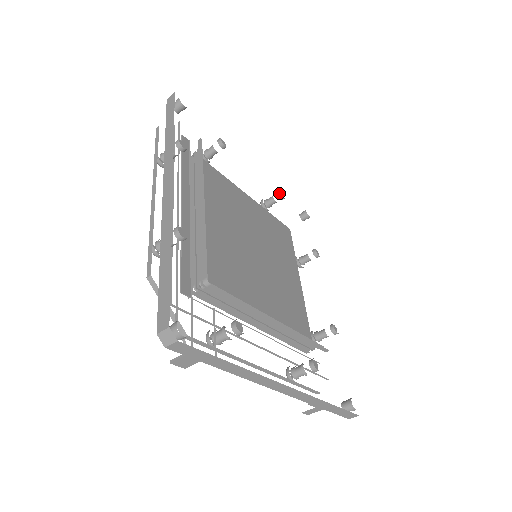
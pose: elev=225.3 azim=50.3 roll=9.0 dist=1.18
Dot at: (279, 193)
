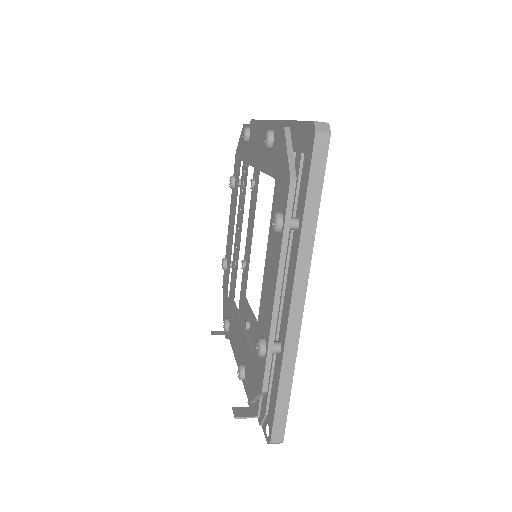
Dot at: occluded
